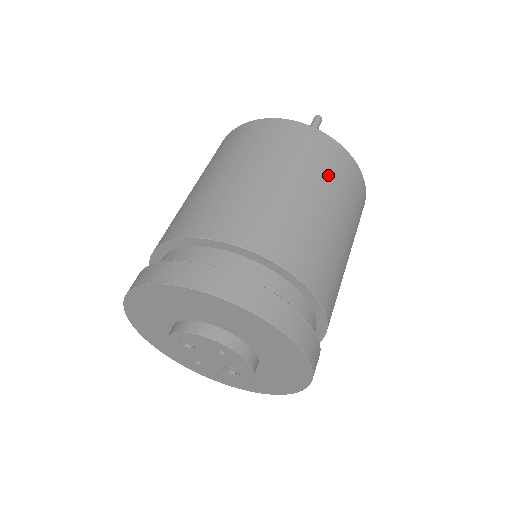
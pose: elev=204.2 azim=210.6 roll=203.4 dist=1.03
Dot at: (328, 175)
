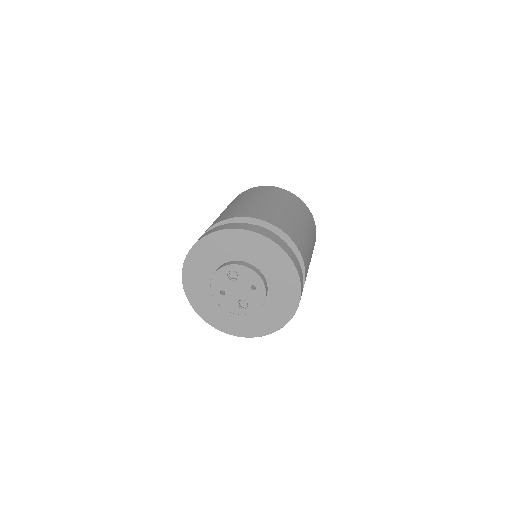
Dot at: (312, 233)
